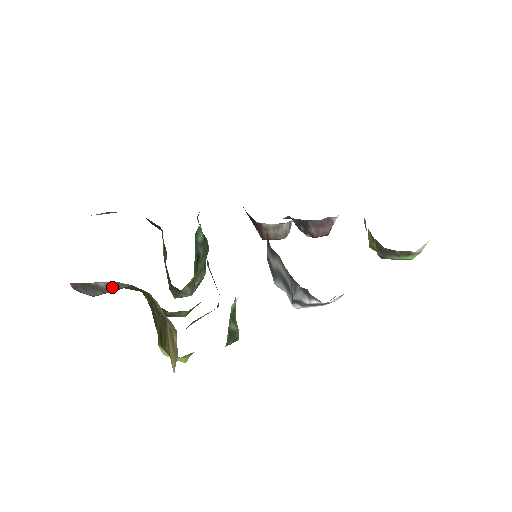
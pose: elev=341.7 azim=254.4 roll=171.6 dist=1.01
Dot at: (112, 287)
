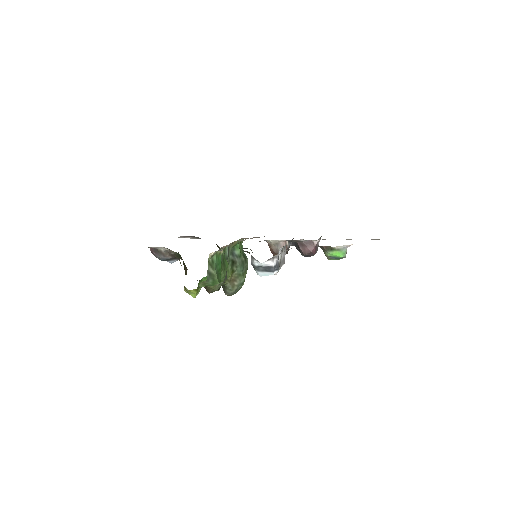
Dot at: (168, 253)
